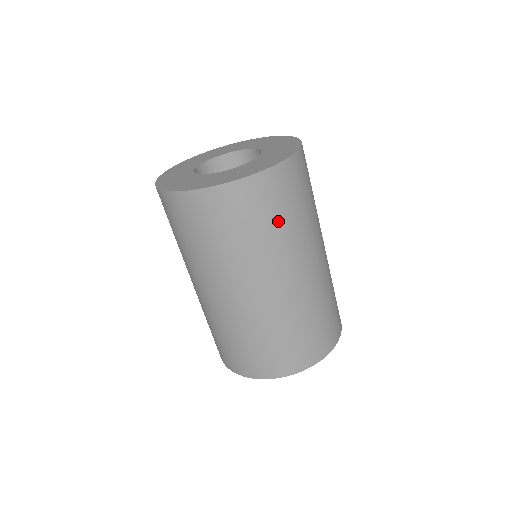
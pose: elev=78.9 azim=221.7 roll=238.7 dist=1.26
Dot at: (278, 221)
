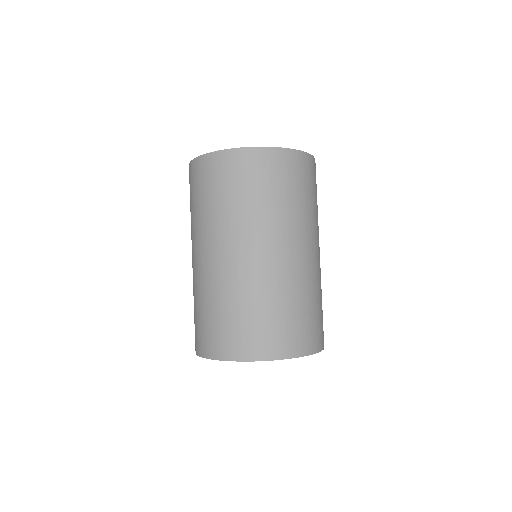
Dot at: (312, 197)
